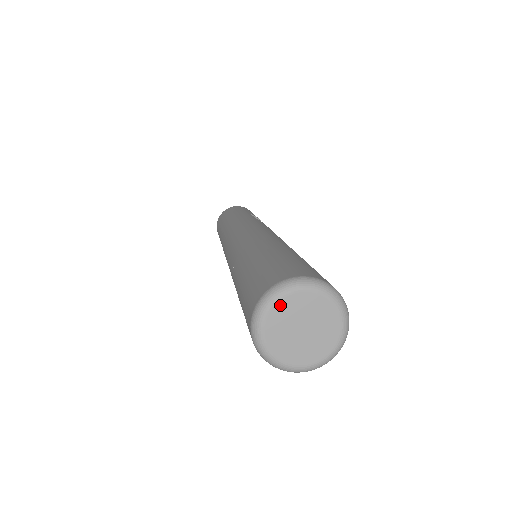
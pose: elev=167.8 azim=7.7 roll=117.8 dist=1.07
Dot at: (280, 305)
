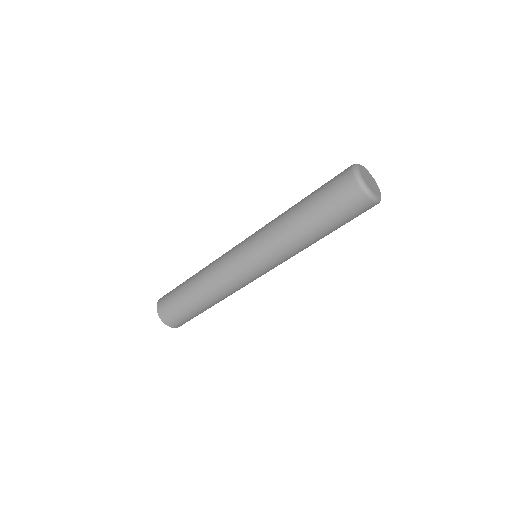
Dot at: (361, 167)
